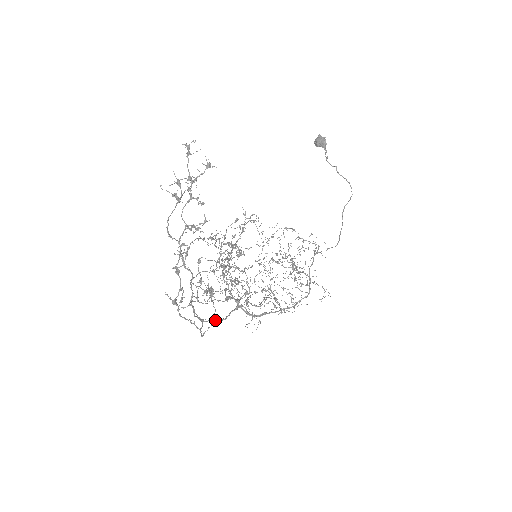
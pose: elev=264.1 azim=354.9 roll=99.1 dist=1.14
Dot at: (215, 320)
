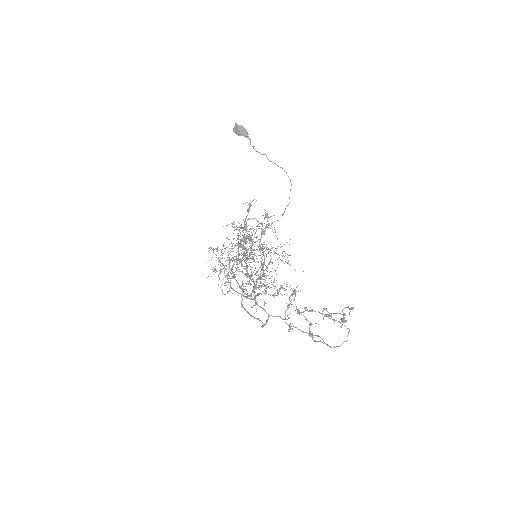
Dot at: occluded
